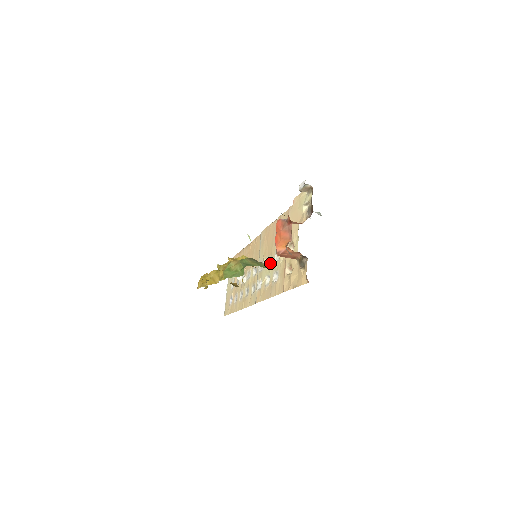
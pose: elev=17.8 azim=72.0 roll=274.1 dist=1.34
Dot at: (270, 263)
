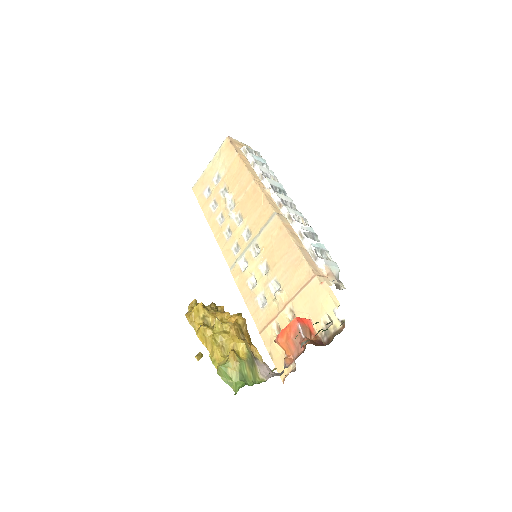
Dot at: (263, 369)
